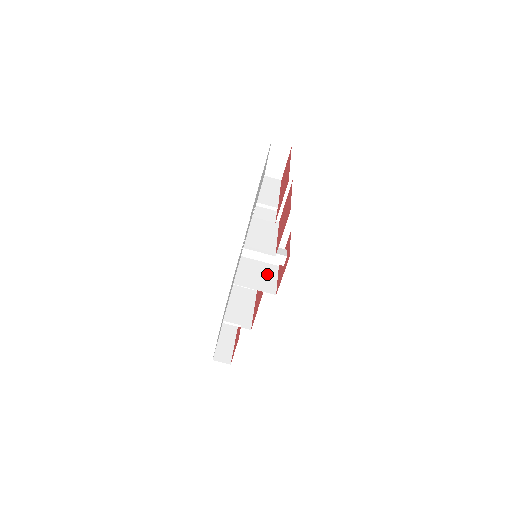
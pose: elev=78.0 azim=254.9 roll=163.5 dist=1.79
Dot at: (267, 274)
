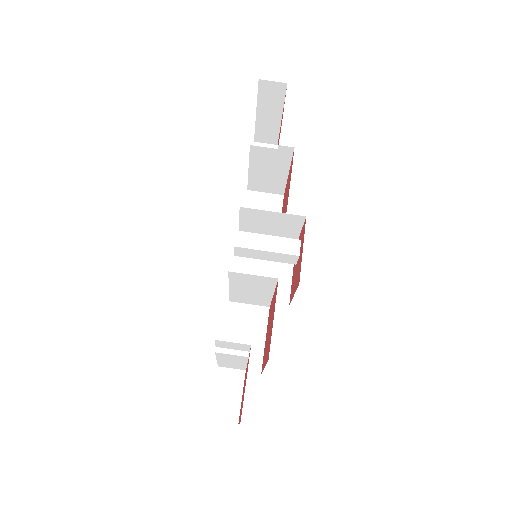
Dot at: occluded
